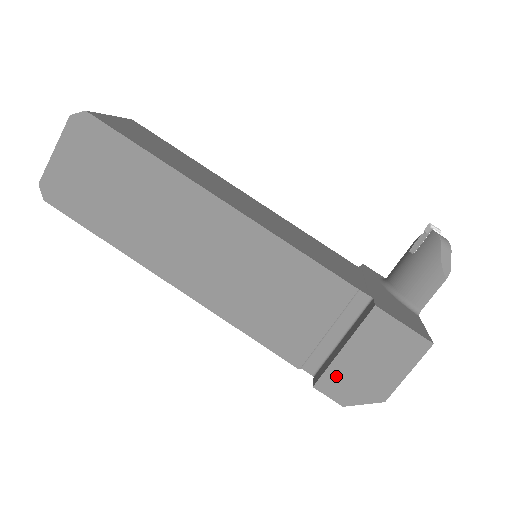
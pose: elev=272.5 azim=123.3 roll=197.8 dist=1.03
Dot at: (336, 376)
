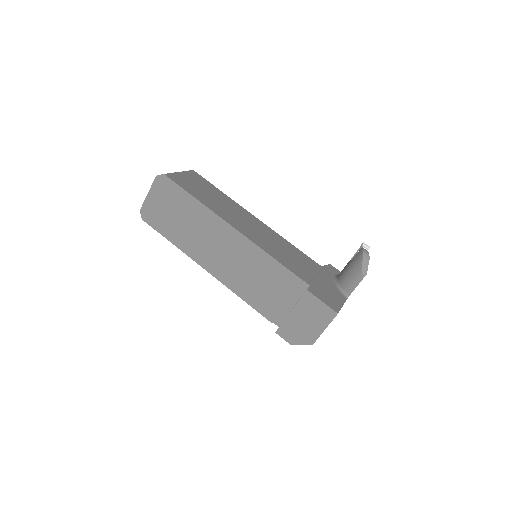
Dot at: (287, 327)
